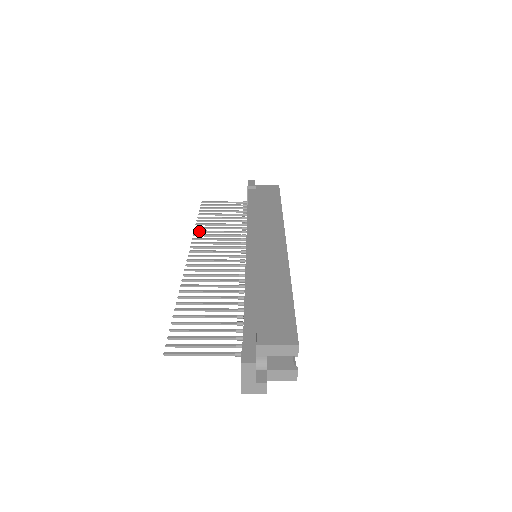
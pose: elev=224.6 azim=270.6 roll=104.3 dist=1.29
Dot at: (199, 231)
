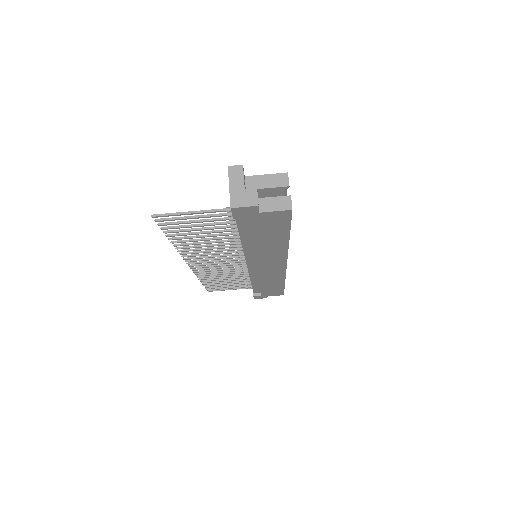
Dot at: (202, 276)
